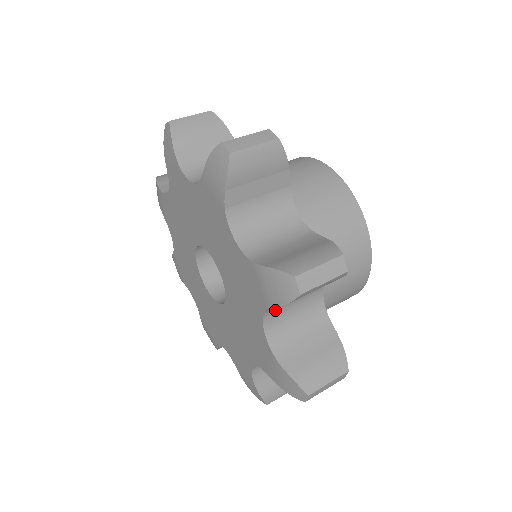
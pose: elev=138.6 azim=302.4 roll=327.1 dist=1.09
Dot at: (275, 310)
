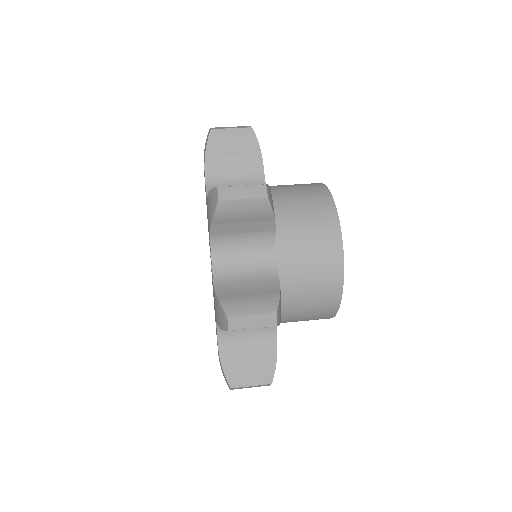
Dot at: (223, 247)
